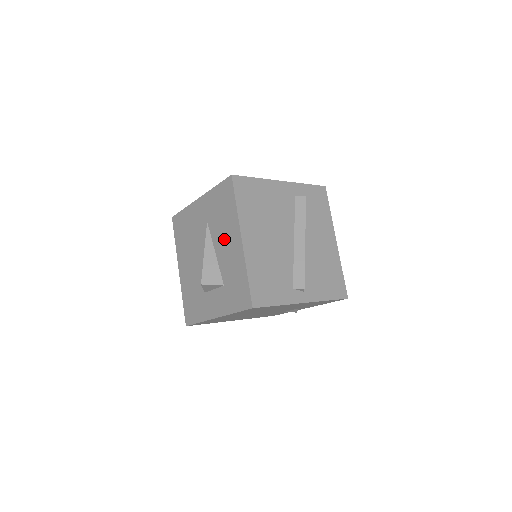
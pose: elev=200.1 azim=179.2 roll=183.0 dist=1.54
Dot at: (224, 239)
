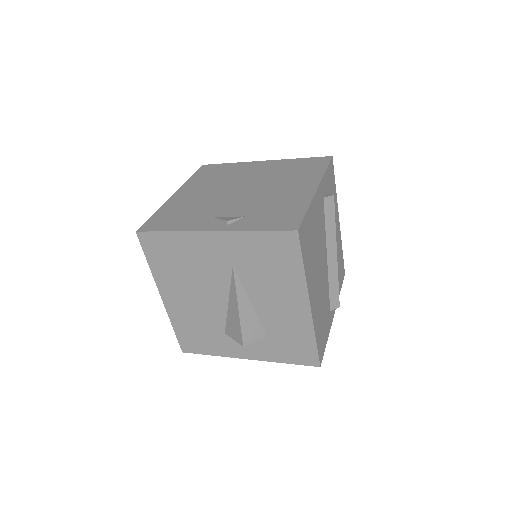
Dot at: (272, 295)
